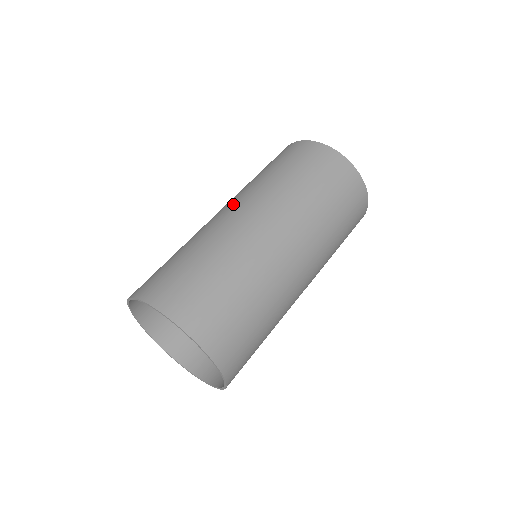
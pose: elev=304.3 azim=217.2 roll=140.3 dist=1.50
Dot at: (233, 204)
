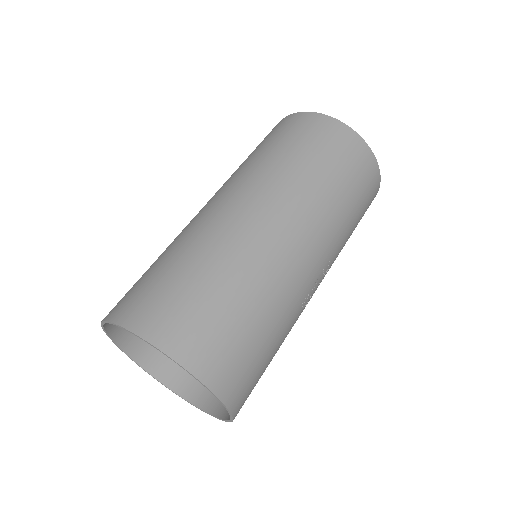
Dot at: occluded
